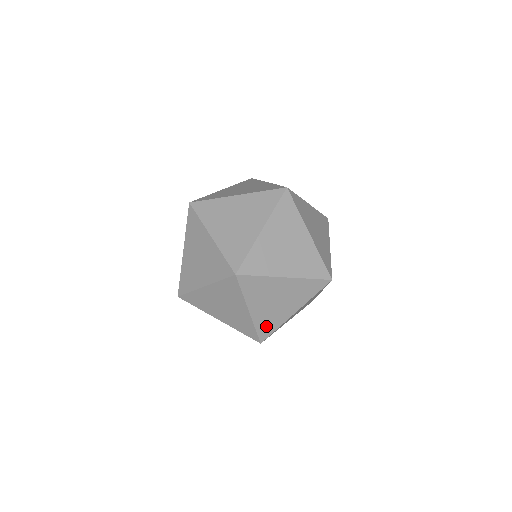
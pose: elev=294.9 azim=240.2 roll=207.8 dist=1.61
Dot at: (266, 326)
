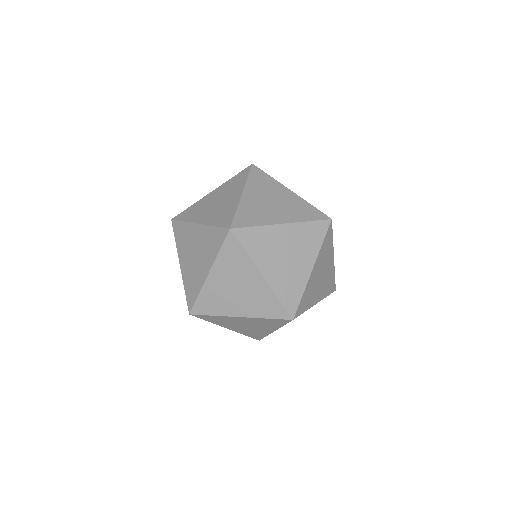
Dot at: (289, 293)
